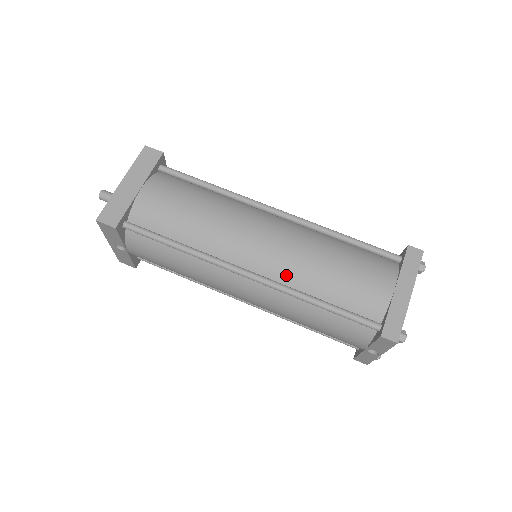
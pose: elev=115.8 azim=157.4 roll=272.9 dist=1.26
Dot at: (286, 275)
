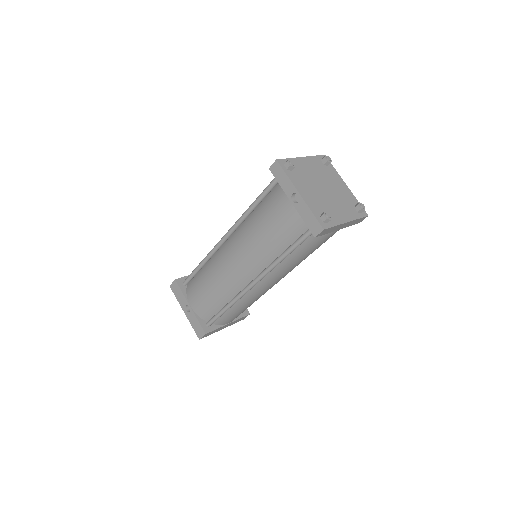
Dot at: occluded
